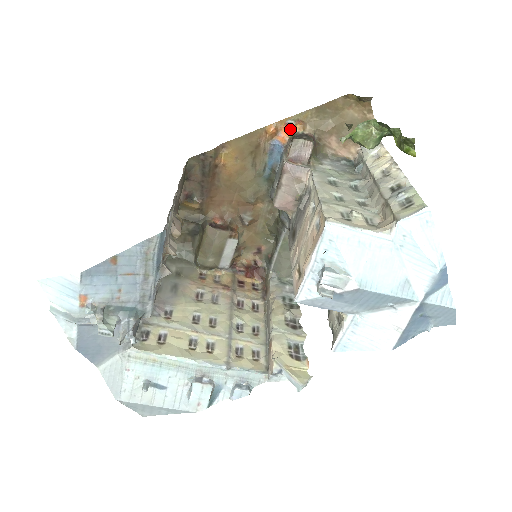
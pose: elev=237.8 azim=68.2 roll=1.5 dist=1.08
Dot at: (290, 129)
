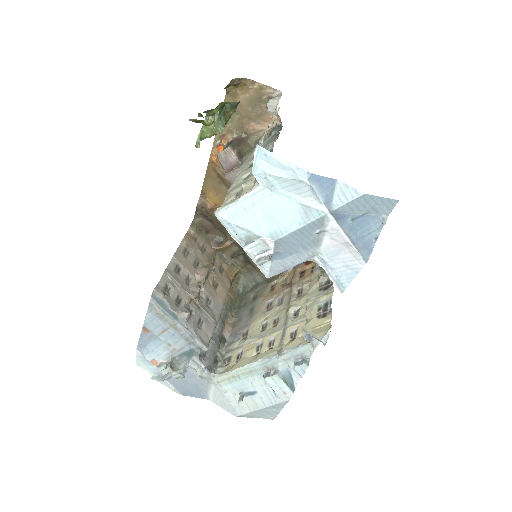
Dot at: (222, 147)
